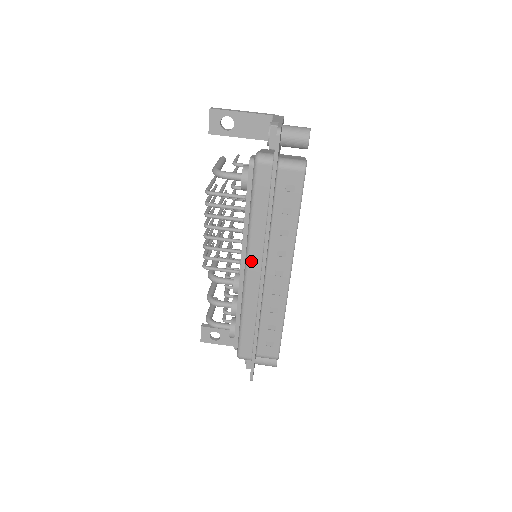
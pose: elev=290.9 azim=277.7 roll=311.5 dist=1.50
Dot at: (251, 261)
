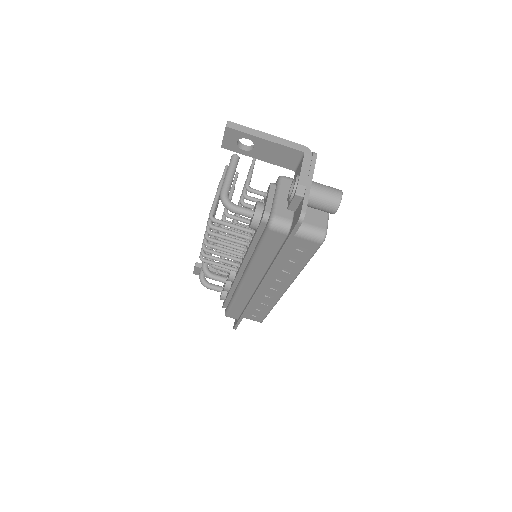
Dot at: (249, 279)
